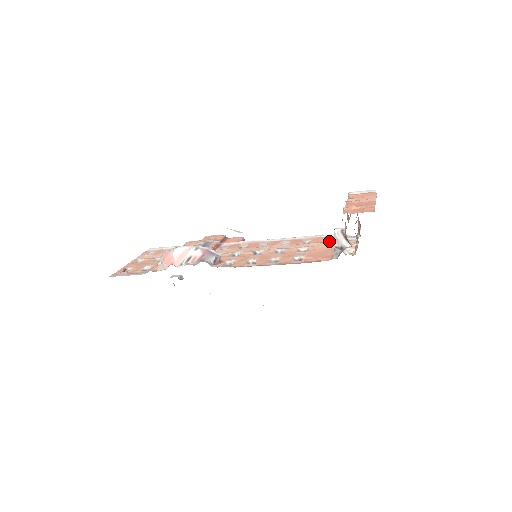
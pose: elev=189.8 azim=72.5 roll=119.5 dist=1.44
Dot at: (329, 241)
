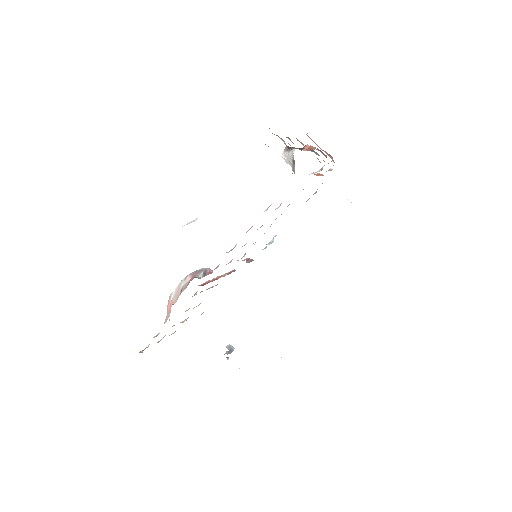
Dot at: occluded
